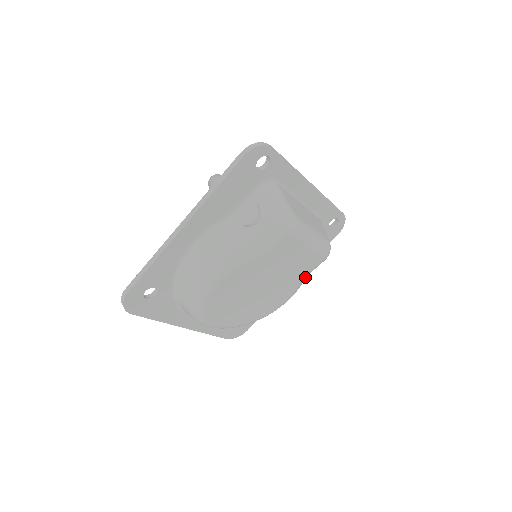
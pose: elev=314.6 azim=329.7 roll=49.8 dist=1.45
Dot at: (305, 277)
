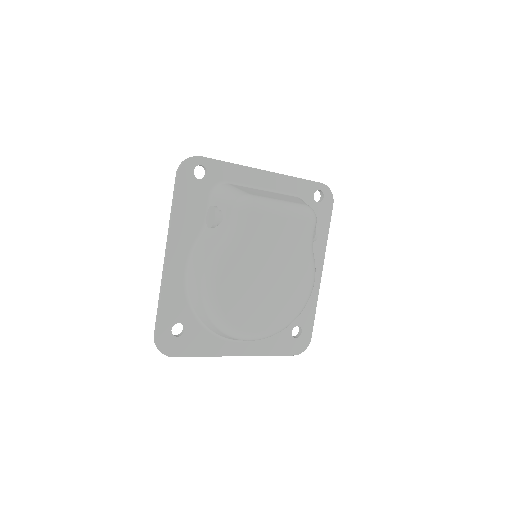
Dot at: (308, 249)
